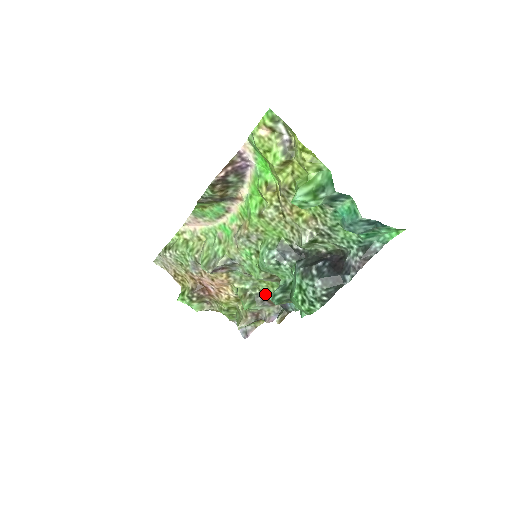
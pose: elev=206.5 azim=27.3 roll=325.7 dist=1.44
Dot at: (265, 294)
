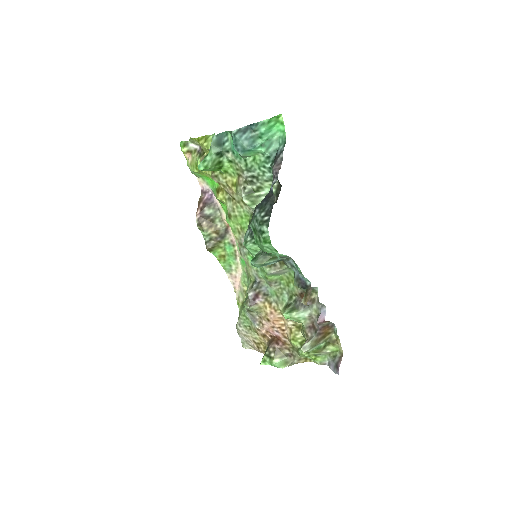
Dot at: (299, 295)
